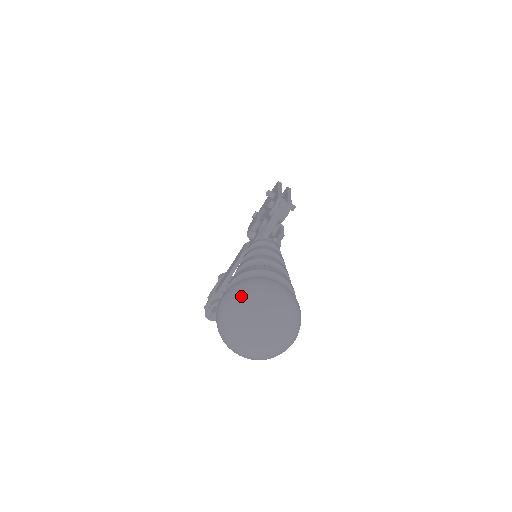
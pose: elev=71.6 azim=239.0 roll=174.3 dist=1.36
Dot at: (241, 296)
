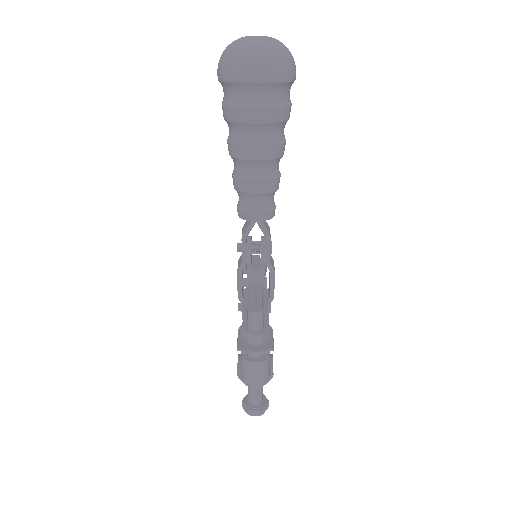
Dot at: occluded
